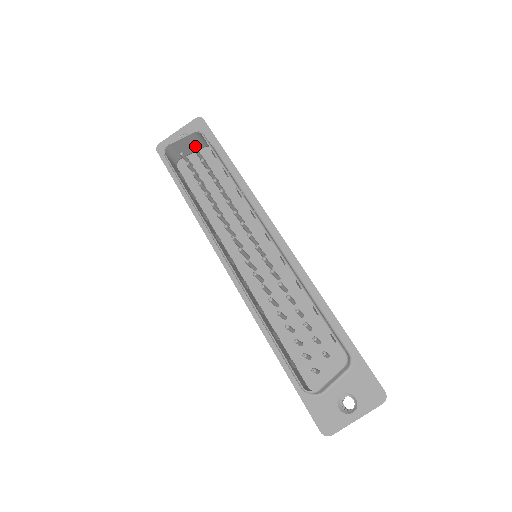
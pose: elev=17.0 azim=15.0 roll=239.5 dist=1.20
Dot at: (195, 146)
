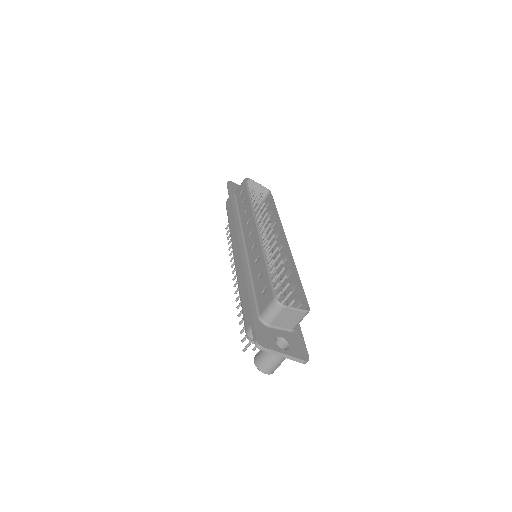
Dot at: occluded
